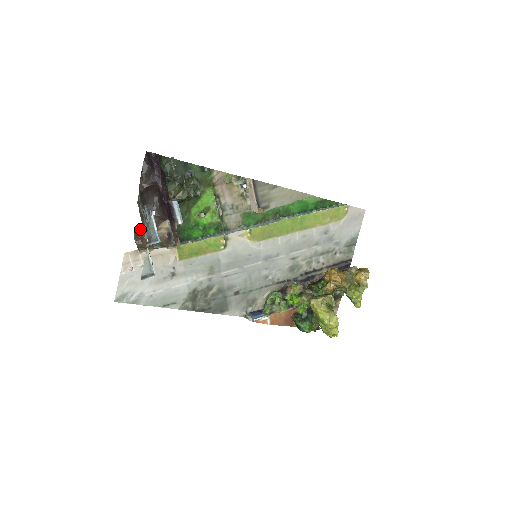
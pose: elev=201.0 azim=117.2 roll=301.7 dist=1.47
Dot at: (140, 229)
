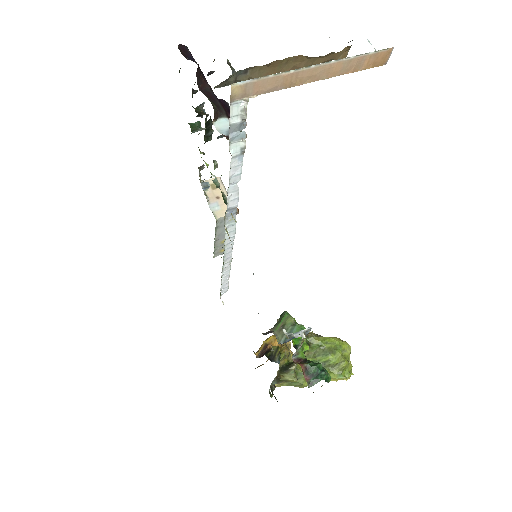
Dot at: occluded
